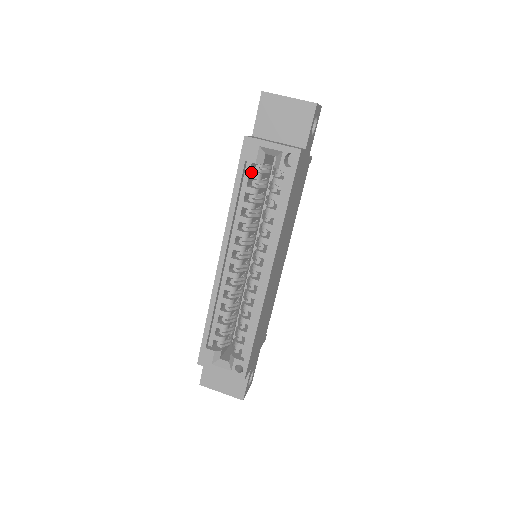
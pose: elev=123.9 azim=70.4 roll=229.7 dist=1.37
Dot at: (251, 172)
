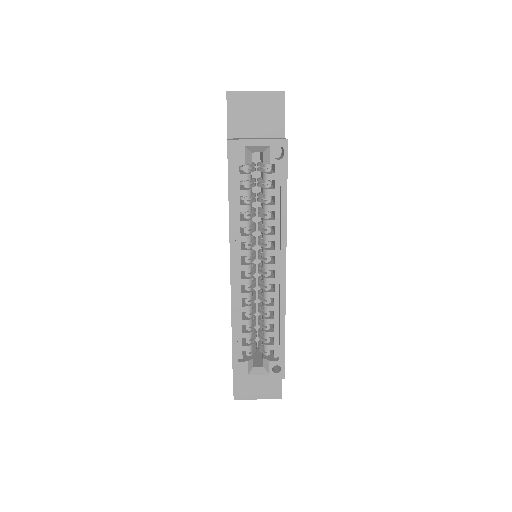
Dot at: (241, 174)
